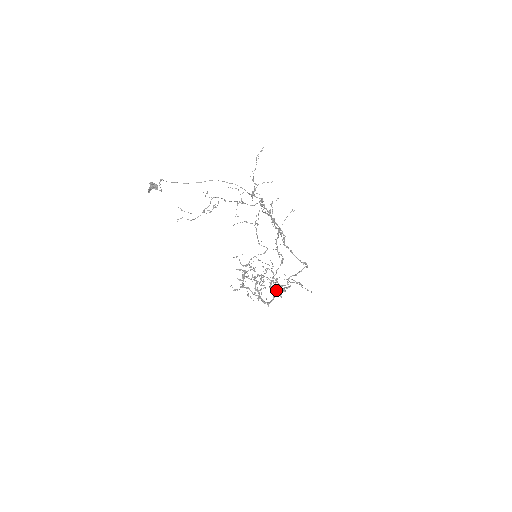
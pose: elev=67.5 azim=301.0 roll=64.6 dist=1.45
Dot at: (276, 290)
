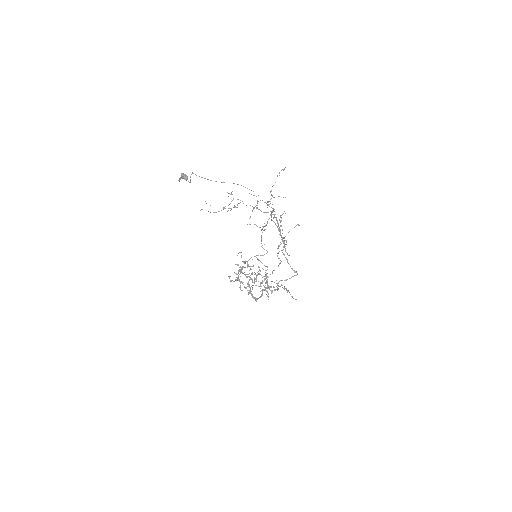
Dot at: occluded
